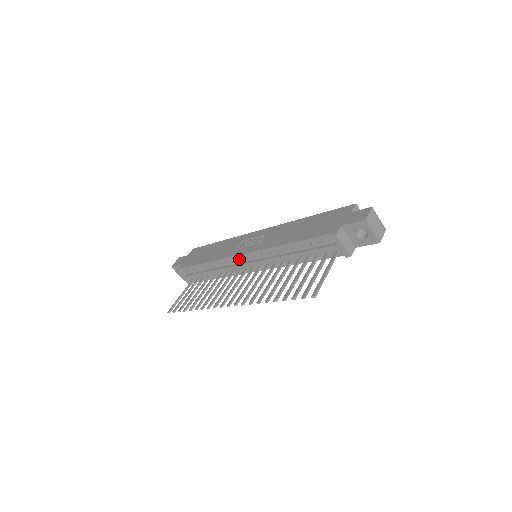
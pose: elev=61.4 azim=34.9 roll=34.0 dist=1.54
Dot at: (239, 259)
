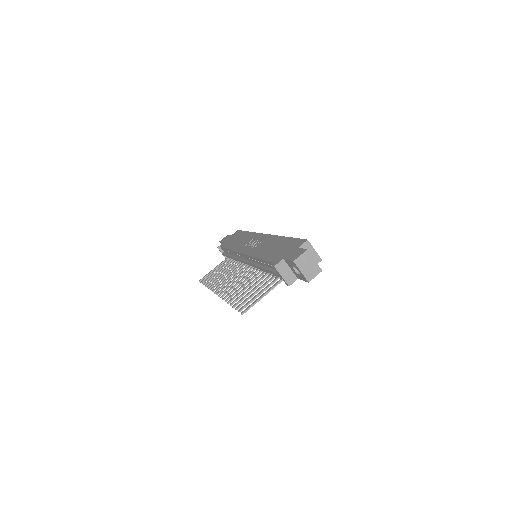
Dot at: occluded
